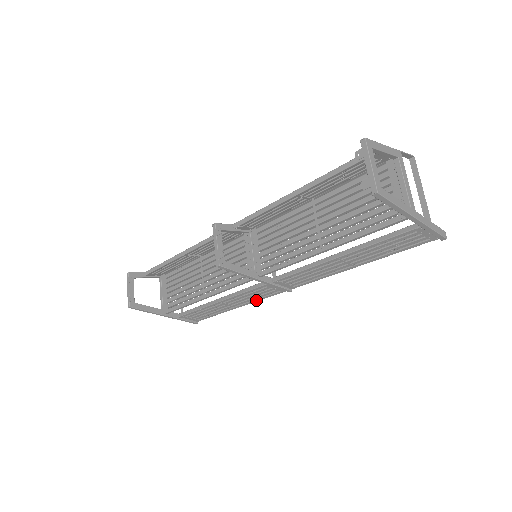
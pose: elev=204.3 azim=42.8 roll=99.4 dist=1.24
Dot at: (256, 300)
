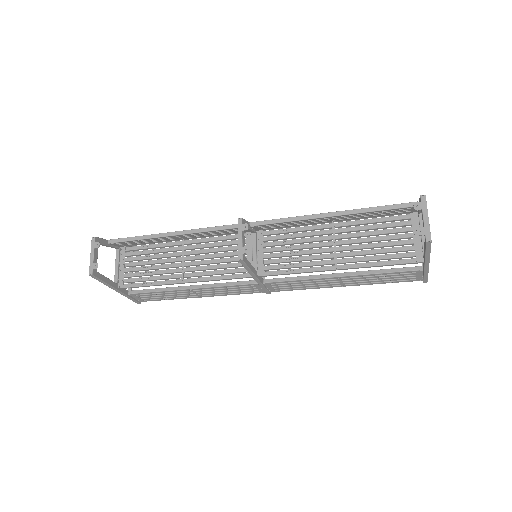
Dot at: (226, 294)
